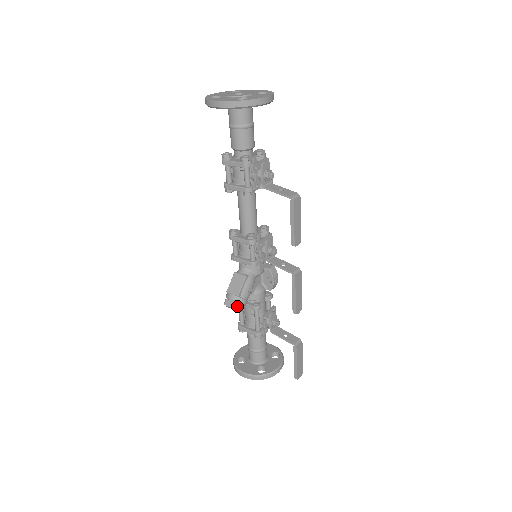
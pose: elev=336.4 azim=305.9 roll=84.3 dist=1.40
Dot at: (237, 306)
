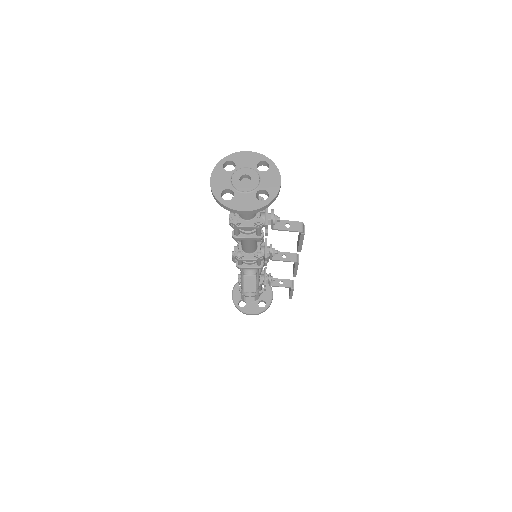
Dot at: (256, 298)
